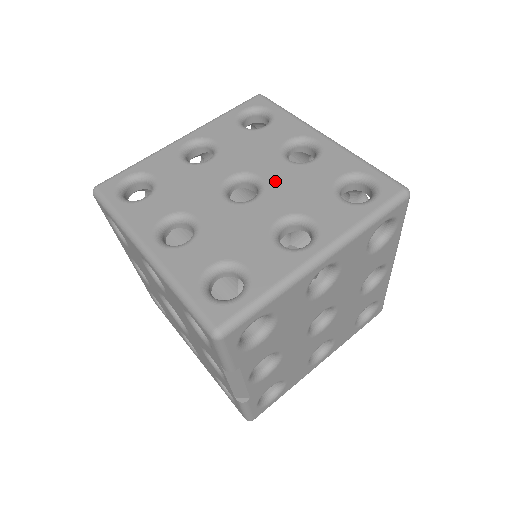
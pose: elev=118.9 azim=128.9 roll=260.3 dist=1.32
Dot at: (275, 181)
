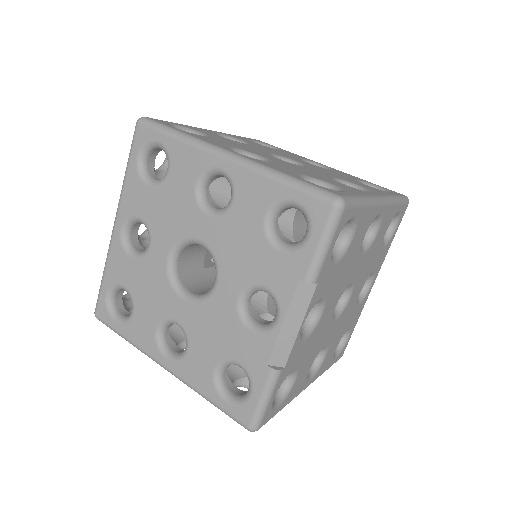
Dot at: (311, 166)
